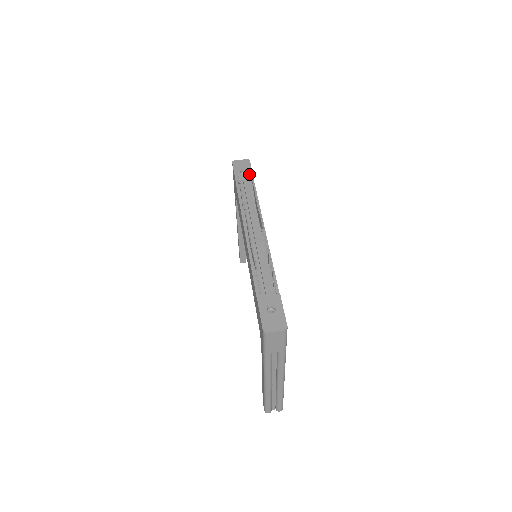
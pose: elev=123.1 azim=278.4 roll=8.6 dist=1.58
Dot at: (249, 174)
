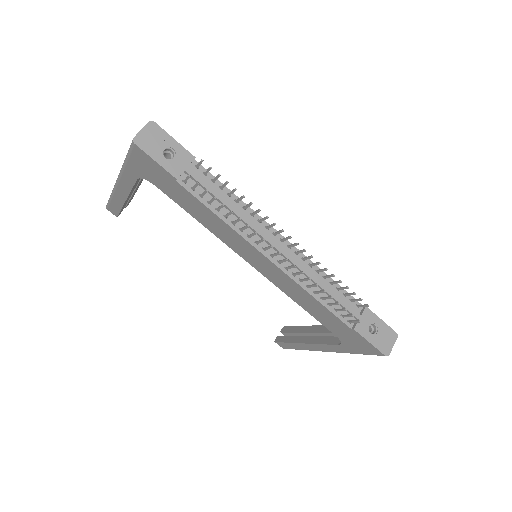
Dot at: (182, 154)
